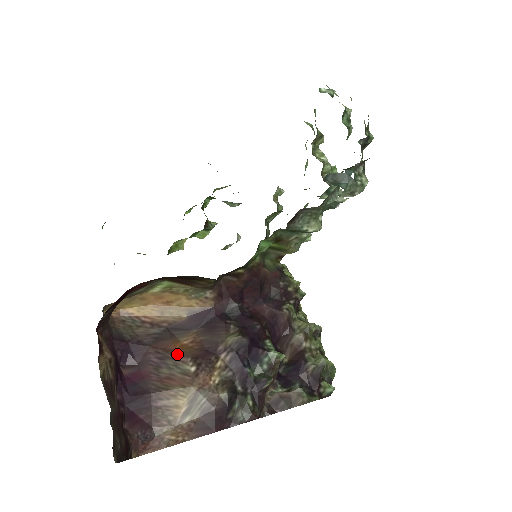
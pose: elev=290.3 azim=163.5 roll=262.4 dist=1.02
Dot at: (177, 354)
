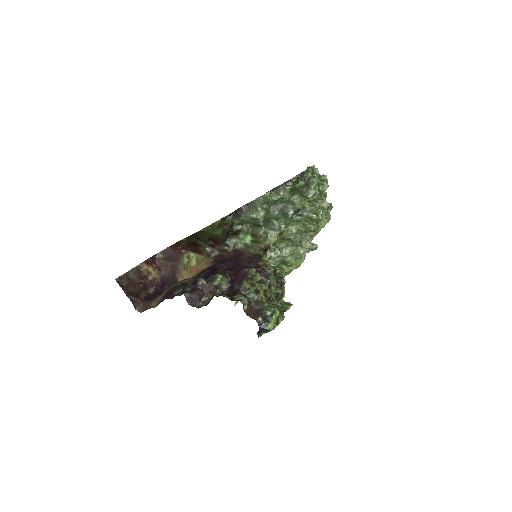
Dot at: occluded
